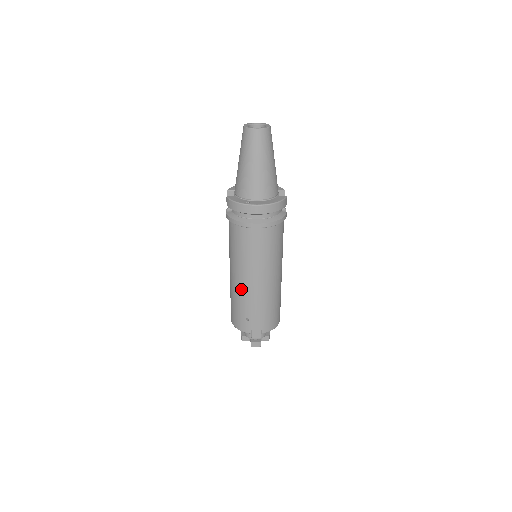
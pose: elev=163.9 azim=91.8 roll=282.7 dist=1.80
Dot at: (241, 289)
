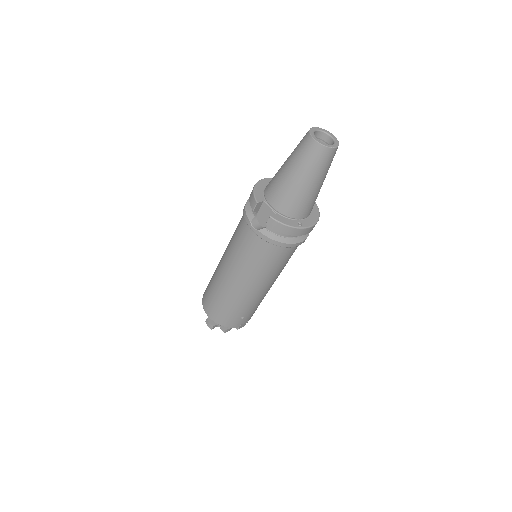
Dot at: (249, 296)
